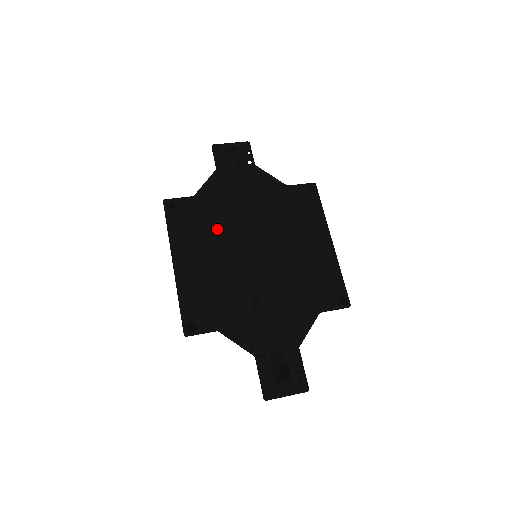
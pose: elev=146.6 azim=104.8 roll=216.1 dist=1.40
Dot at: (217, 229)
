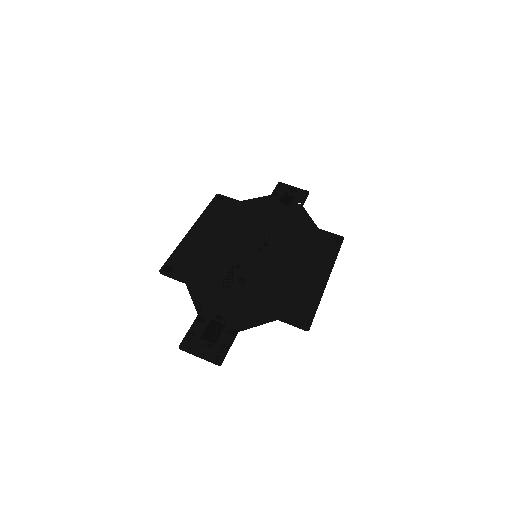
Dot at: (240, 226)
